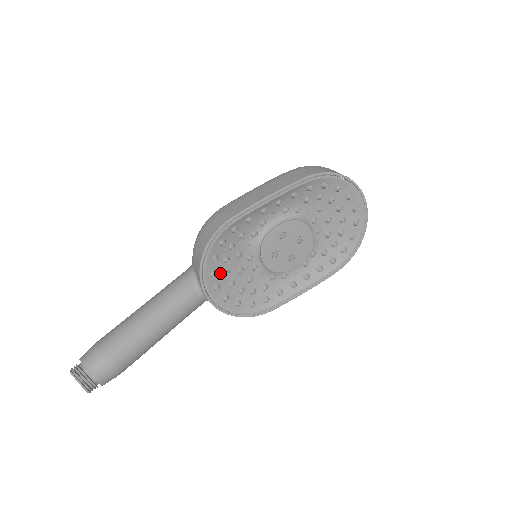
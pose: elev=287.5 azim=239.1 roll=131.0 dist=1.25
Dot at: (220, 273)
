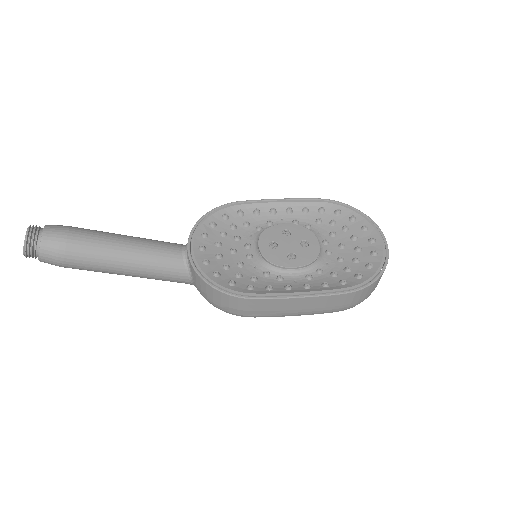
Dot at: (212, 240)
